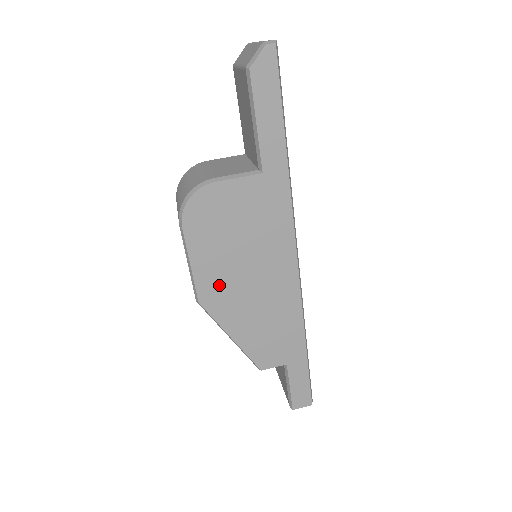
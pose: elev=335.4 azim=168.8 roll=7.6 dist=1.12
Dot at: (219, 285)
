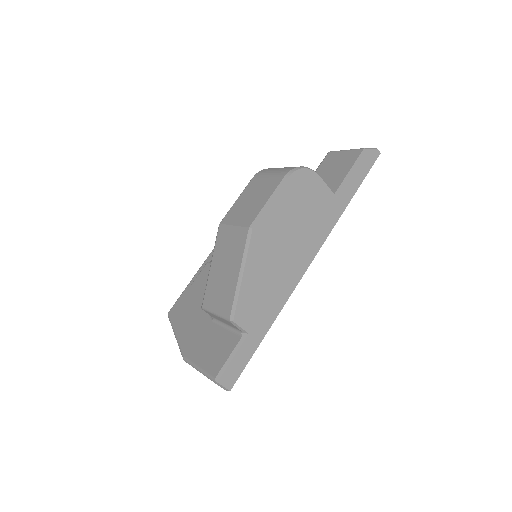
Dot at: (271, 231)
